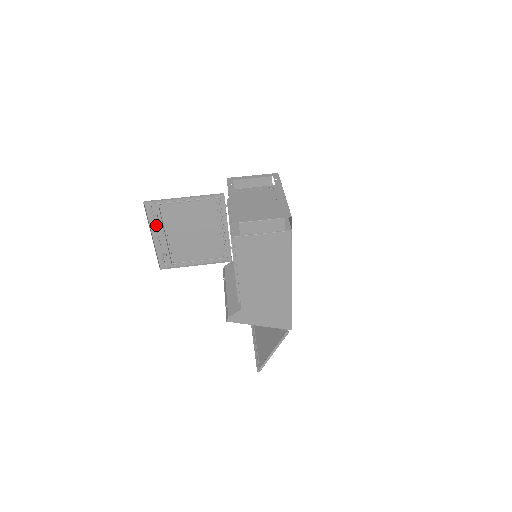
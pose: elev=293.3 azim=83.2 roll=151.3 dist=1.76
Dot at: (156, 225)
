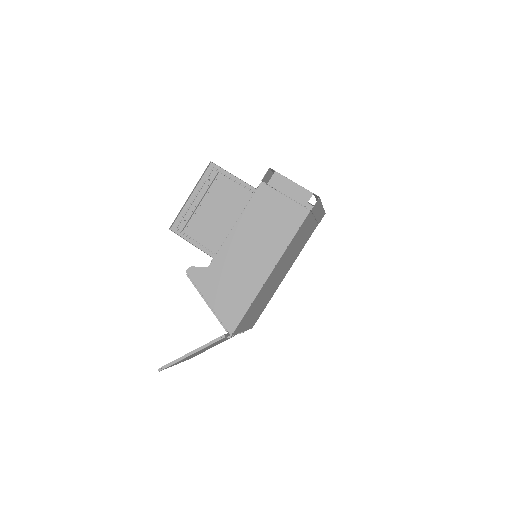
Dot at: (202, 188)
